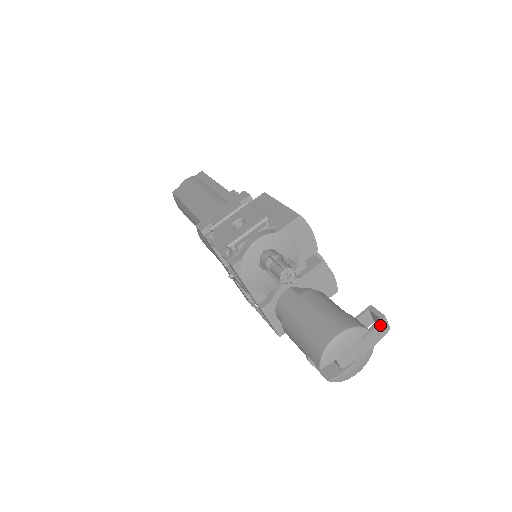
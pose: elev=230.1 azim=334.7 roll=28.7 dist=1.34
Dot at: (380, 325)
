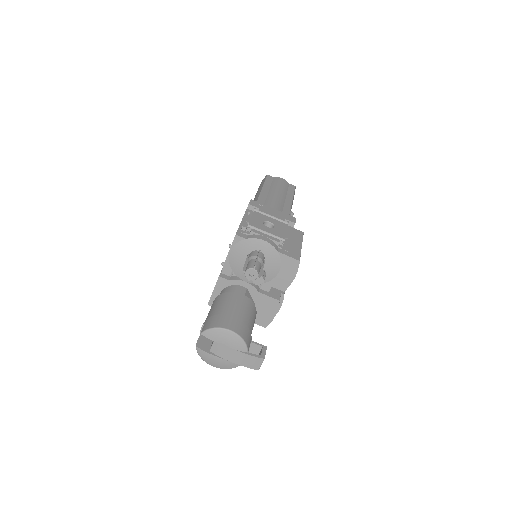
Dot at: (256, 359)
